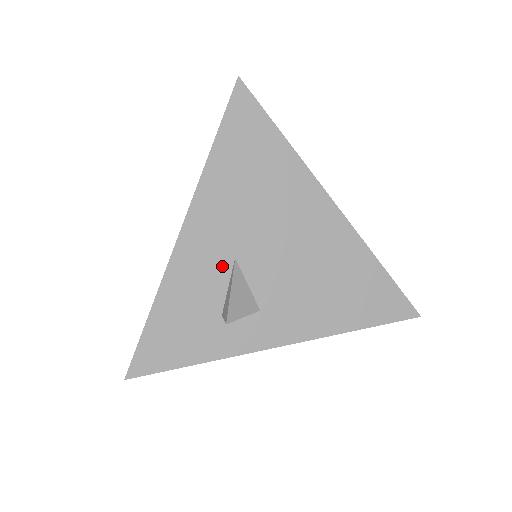
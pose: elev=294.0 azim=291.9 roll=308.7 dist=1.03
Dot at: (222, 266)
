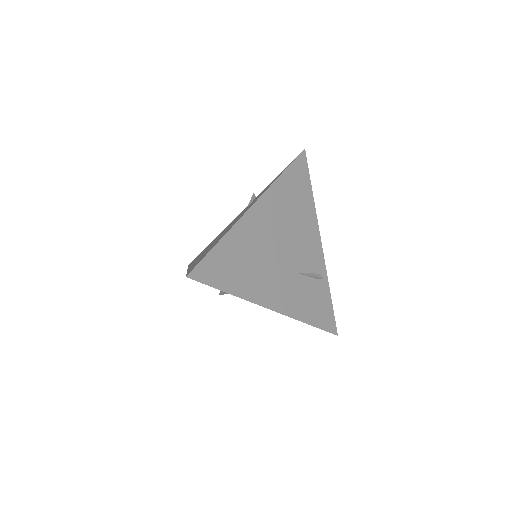
Dot at: occluded
